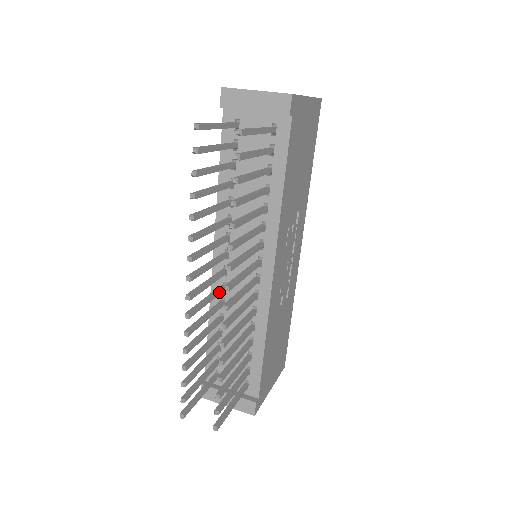
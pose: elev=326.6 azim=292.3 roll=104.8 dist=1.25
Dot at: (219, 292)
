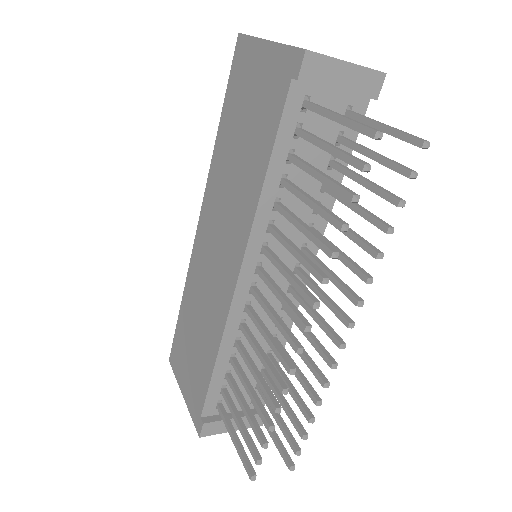
Dot at: (257, 318)
